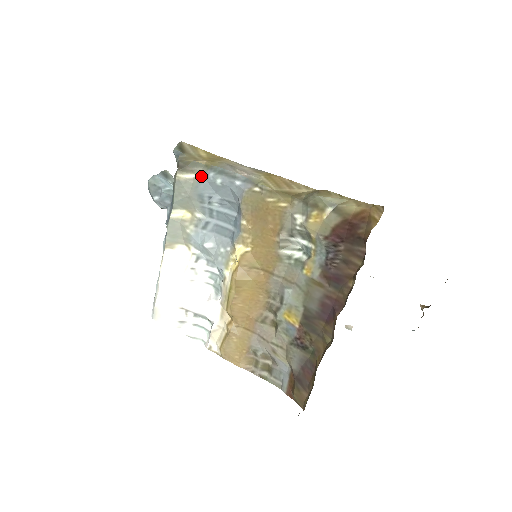
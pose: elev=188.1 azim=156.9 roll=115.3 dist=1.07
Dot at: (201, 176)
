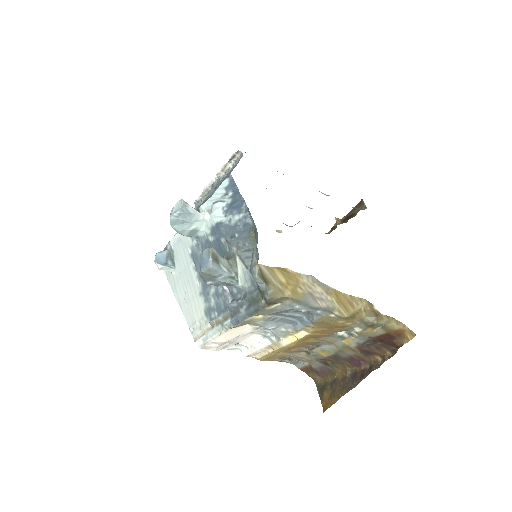
Dot at: (286, 305)
